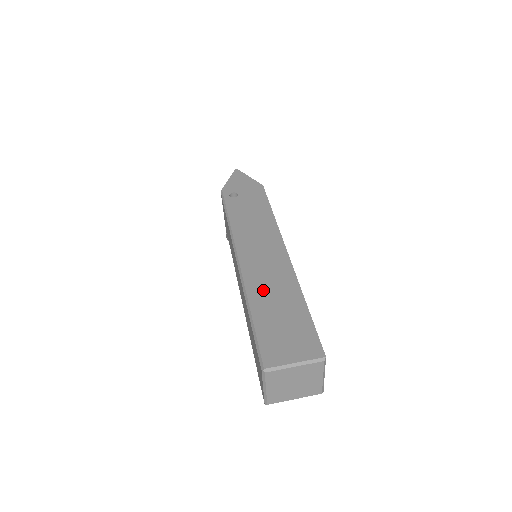
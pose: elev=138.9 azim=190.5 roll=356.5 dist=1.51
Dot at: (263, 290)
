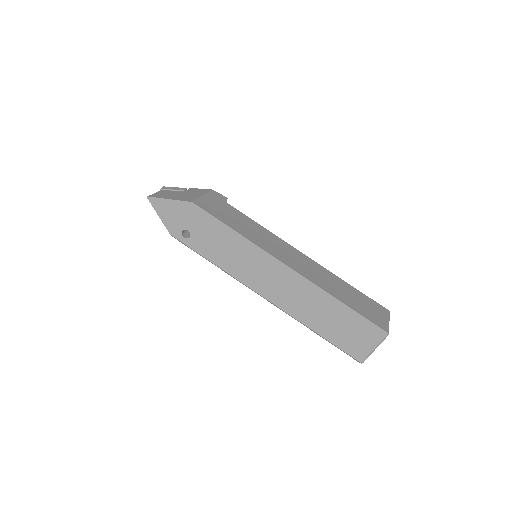
Dot at: (307, 312)
